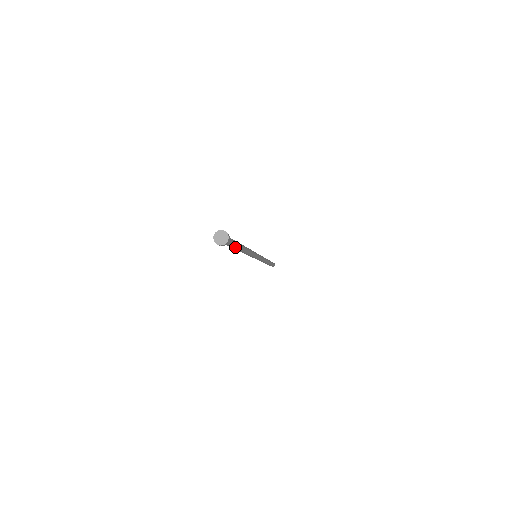
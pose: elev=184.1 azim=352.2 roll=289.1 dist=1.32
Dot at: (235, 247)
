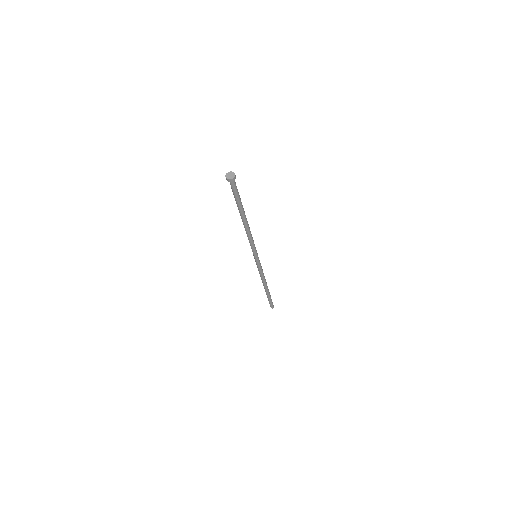
Dot at: (239, 203)
